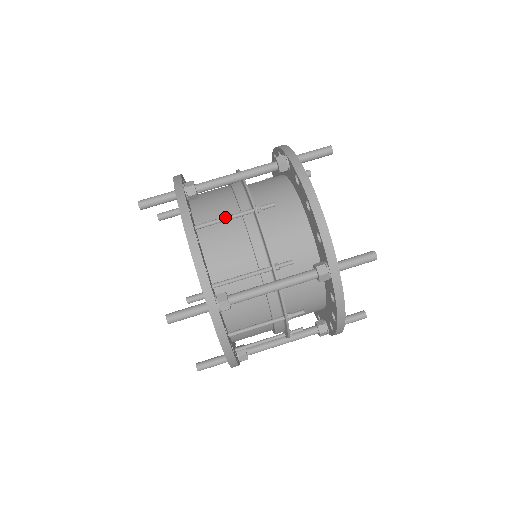
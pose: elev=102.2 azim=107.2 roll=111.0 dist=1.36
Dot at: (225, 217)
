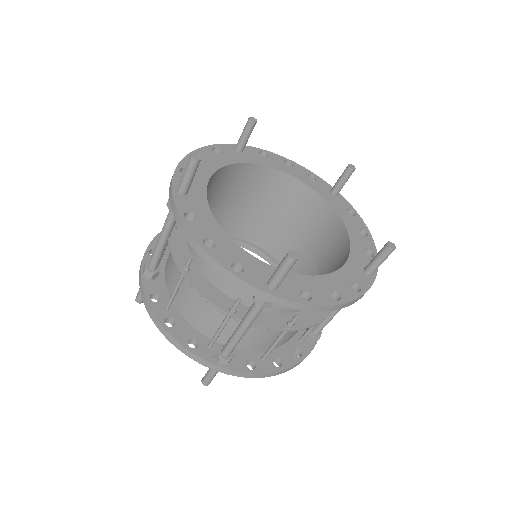
Dot at: (173, 290)
